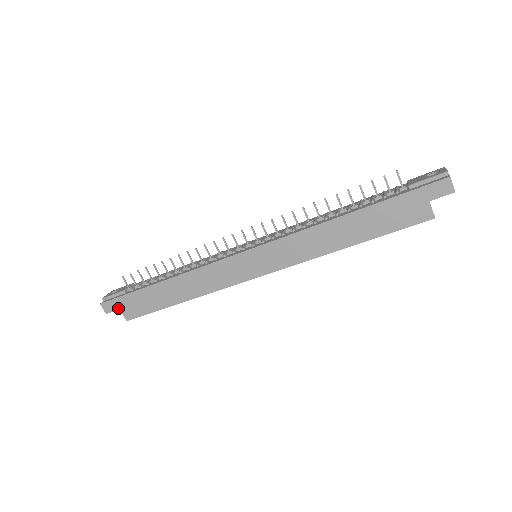
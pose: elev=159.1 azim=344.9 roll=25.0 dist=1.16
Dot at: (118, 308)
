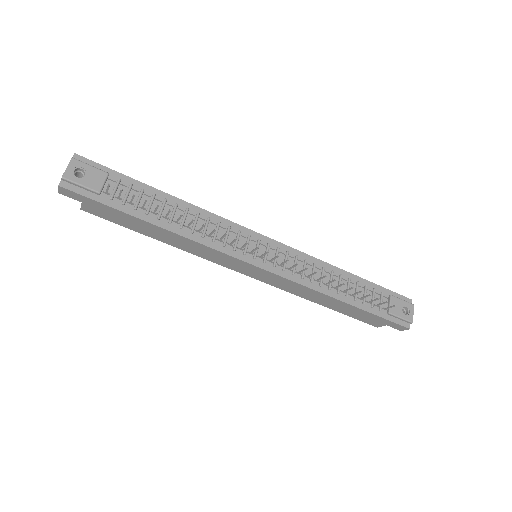
Dot at: (80, 201)
